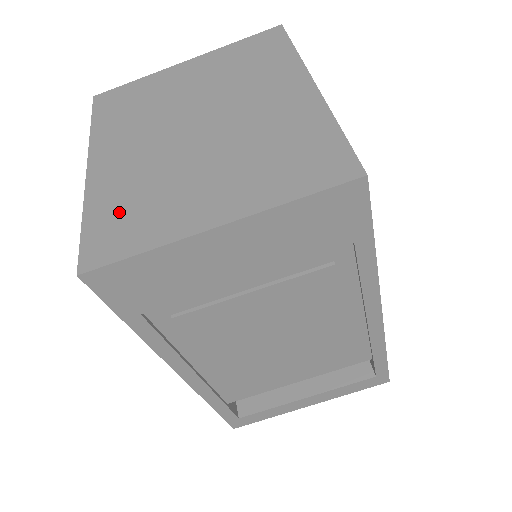
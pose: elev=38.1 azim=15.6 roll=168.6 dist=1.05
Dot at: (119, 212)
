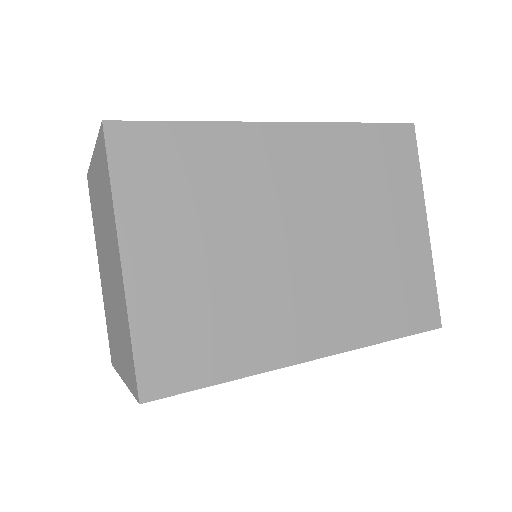
Dot at: (109, 328)
